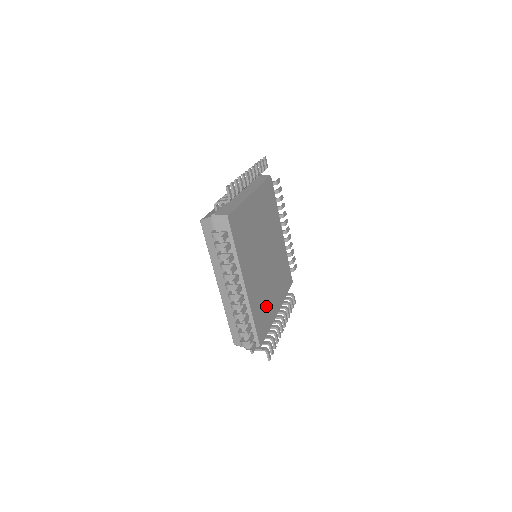
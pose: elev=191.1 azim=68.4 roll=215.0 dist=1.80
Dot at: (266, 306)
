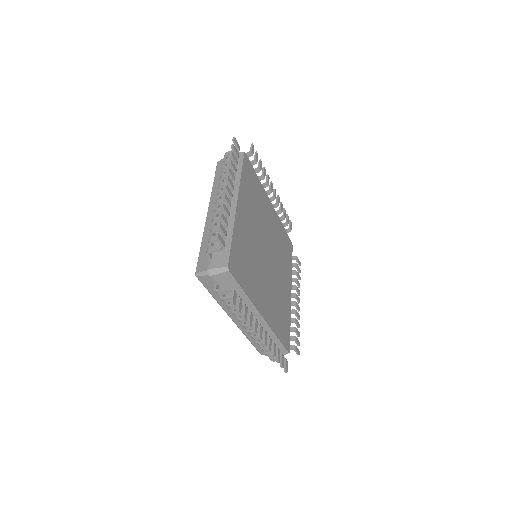
Dot at: (250, 272)
